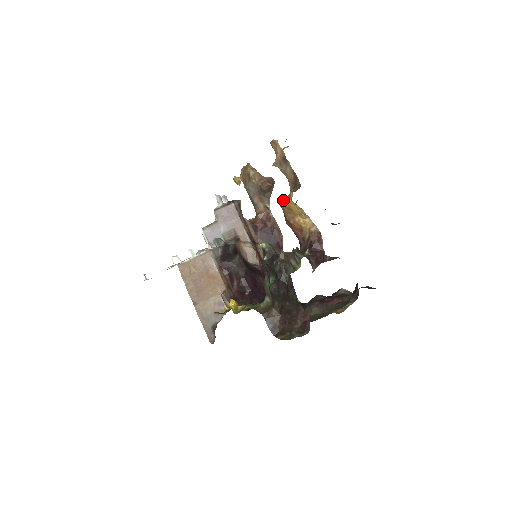
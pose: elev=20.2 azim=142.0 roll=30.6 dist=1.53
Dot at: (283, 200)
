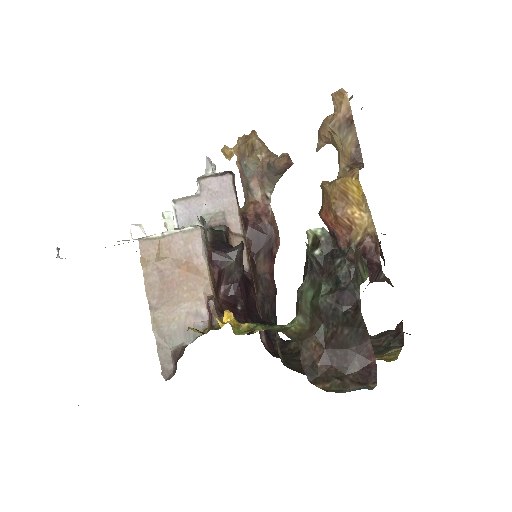
Dot at: (328, 181)
